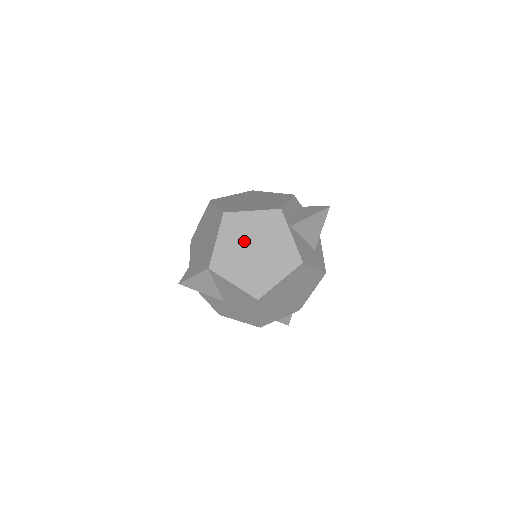
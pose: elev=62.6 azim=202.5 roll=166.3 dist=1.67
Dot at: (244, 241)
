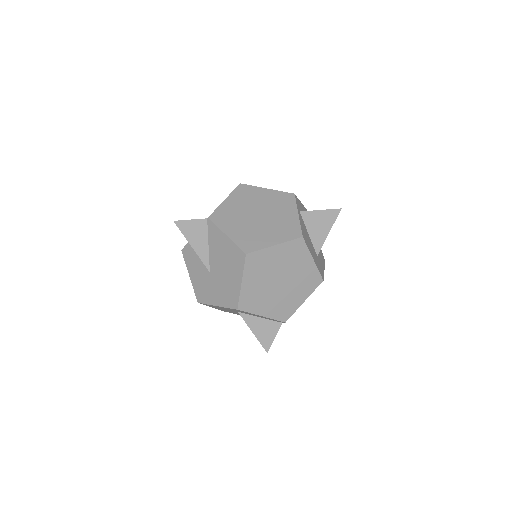
Dot at: (251, 207)
